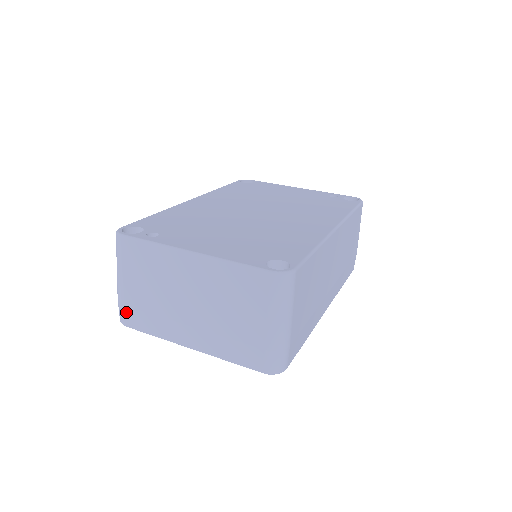
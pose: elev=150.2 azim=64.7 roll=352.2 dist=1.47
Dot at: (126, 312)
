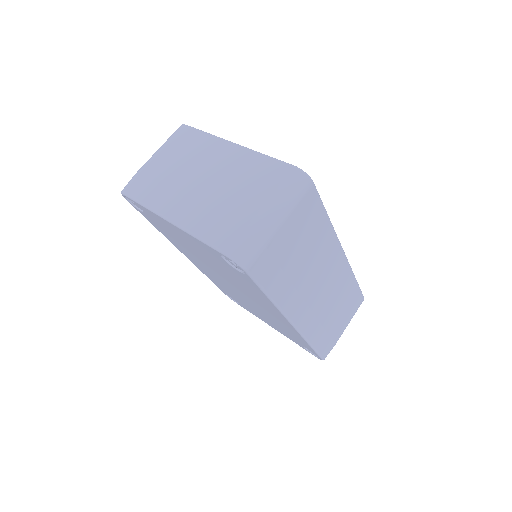
Dot at: (136, 180)
